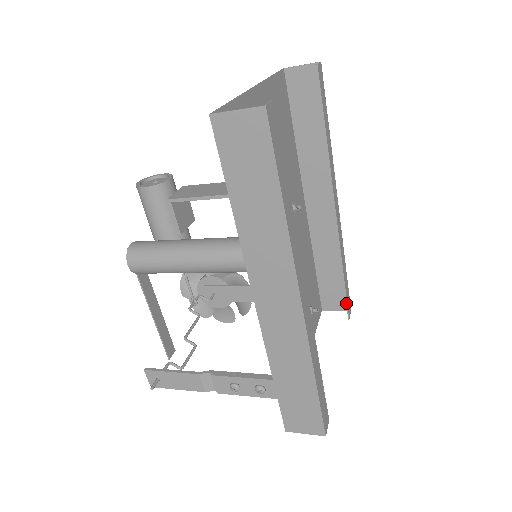
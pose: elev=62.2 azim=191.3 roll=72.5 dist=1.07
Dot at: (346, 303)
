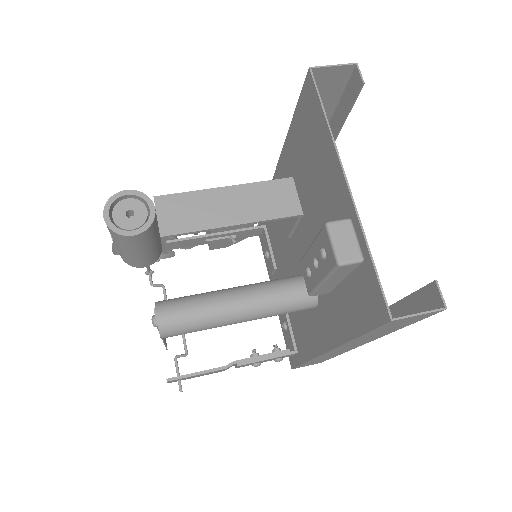
Dot at: occluded
